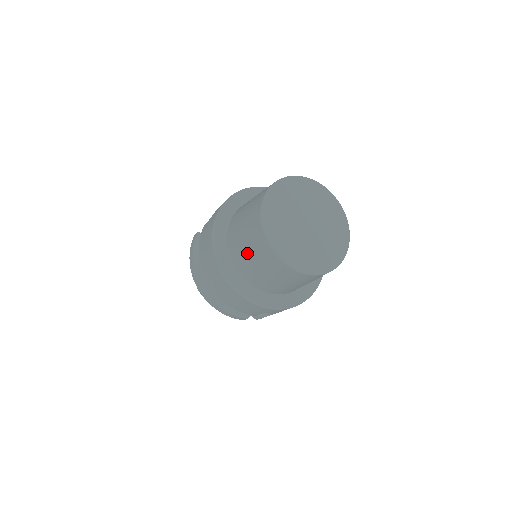
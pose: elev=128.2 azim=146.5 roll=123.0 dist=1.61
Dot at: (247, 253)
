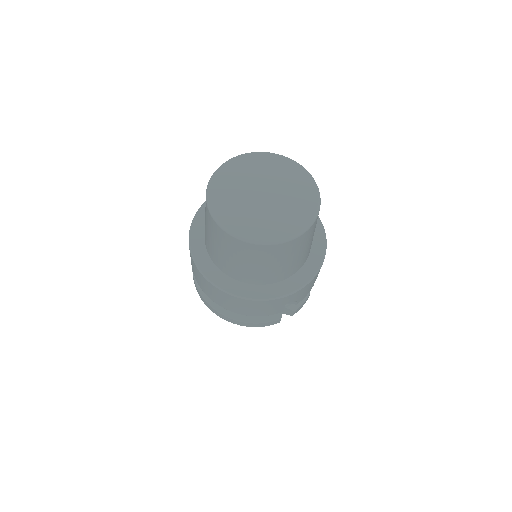
Dot at: (225, 256)
